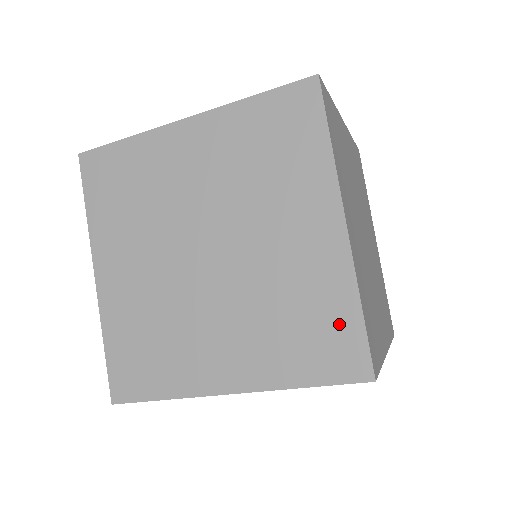
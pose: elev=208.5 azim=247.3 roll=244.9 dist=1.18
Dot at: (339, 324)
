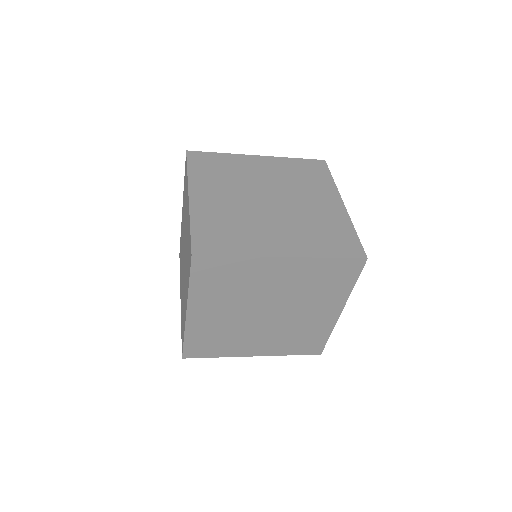
Dot at: (317, 340)
